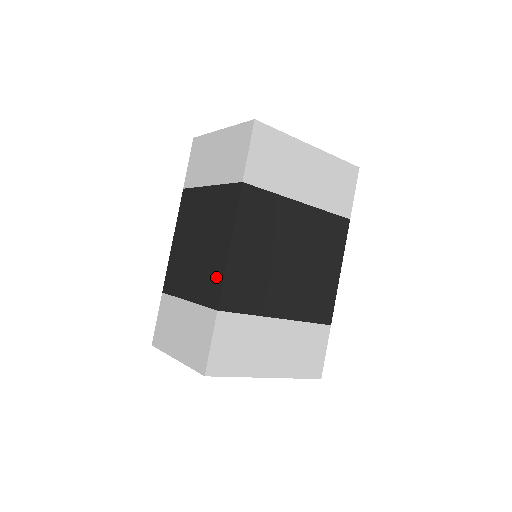
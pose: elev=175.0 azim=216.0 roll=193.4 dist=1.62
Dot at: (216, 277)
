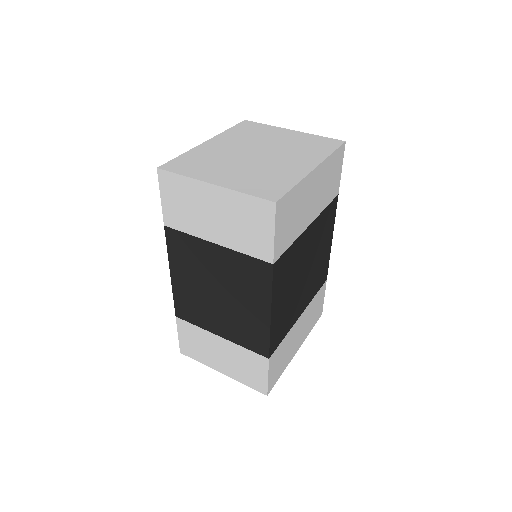
Dot at: (258, 334)
